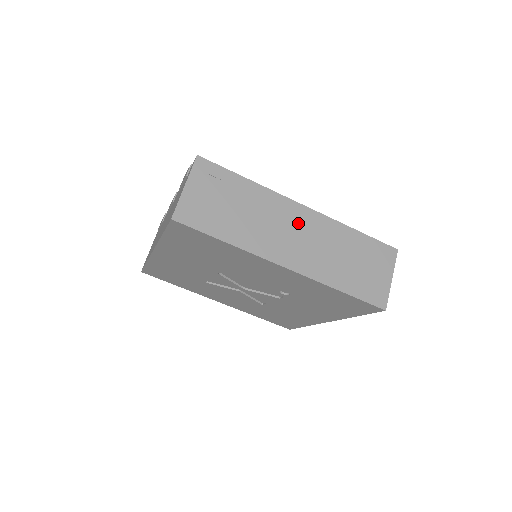
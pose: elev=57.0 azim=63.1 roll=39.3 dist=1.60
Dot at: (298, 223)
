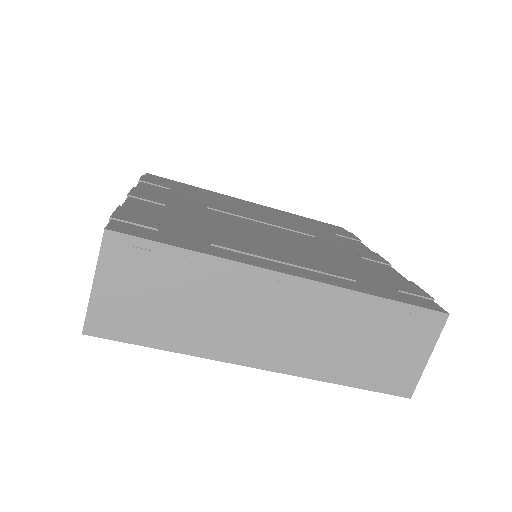
Dot at: (281, 304)
